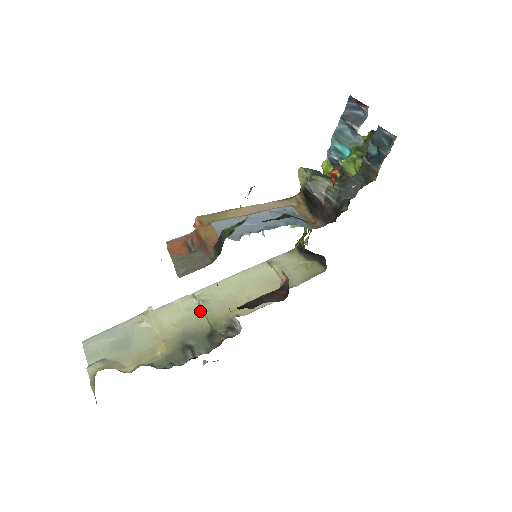
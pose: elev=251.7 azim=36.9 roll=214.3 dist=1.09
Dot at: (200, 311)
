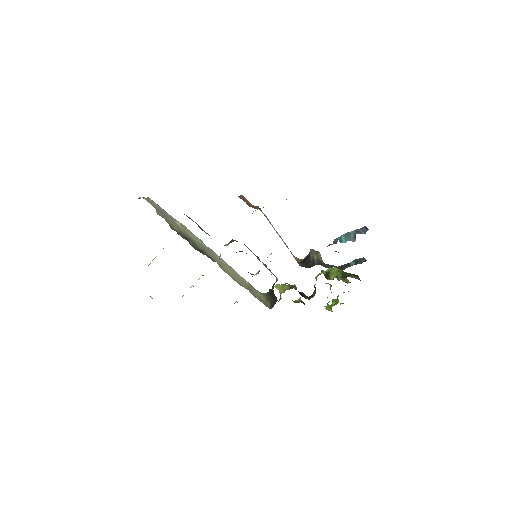
Dot at: (204, 248)
